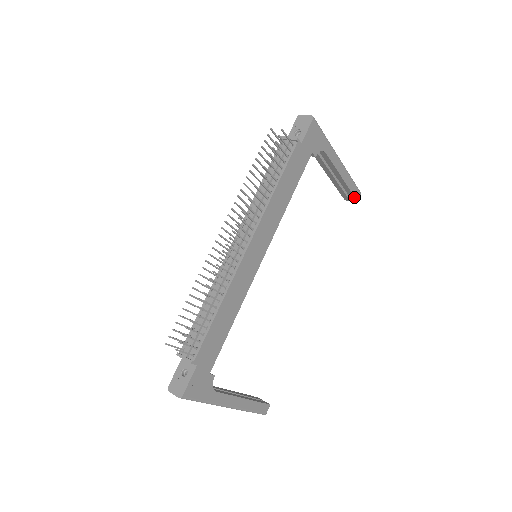
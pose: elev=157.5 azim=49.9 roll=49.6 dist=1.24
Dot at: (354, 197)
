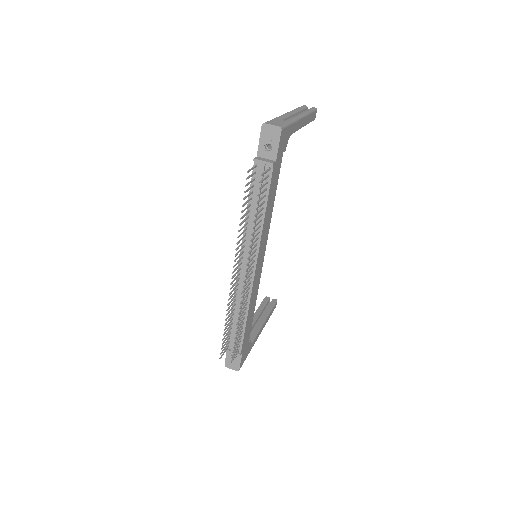
Dot at: (312, 120)
